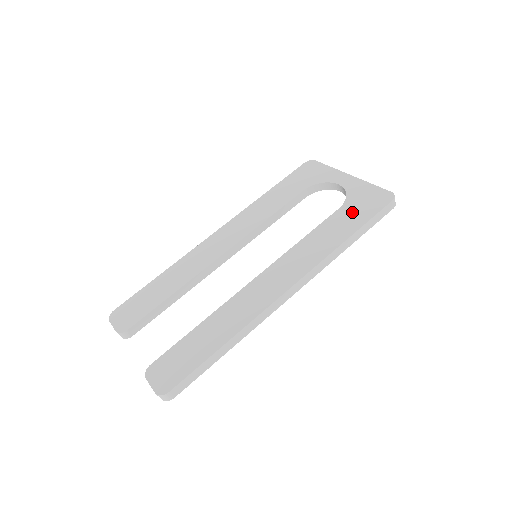
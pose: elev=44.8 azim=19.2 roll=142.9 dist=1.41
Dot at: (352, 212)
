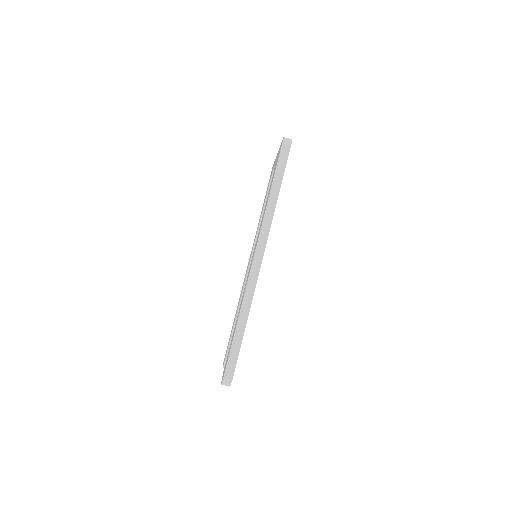
Dot at: (273, 175)
